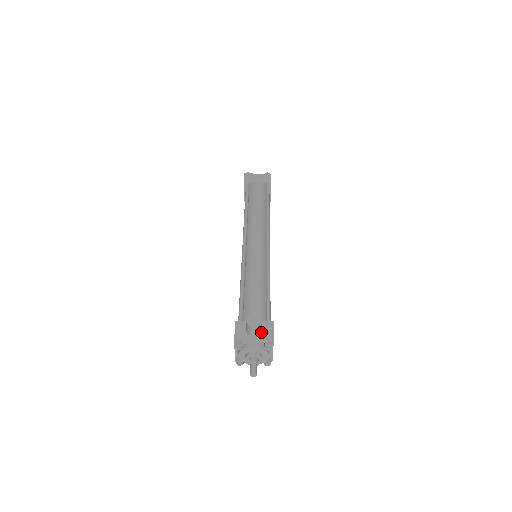
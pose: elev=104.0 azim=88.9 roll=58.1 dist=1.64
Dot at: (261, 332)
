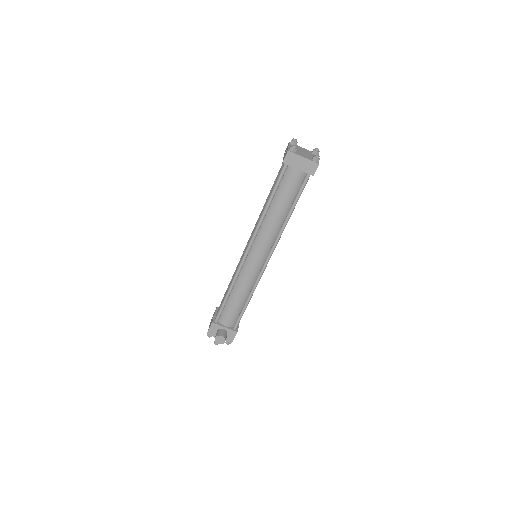
Dot at: occluded
